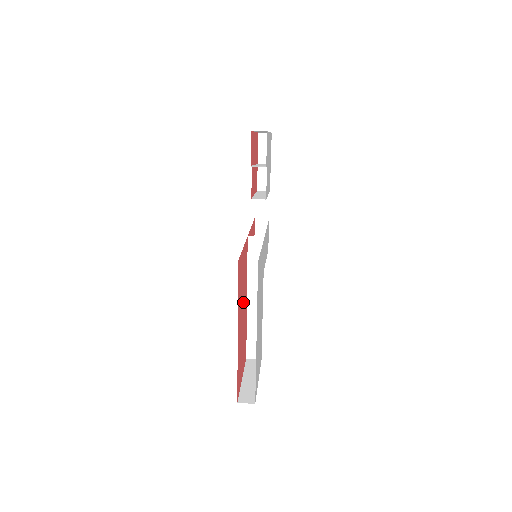
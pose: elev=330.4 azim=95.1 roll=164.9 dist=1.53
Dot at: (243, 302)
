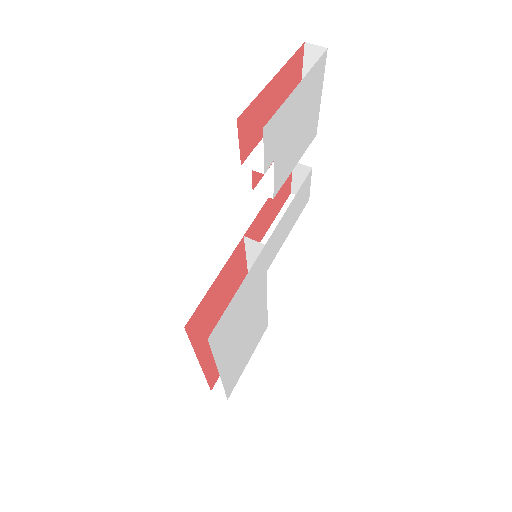
Dot at: occluded
